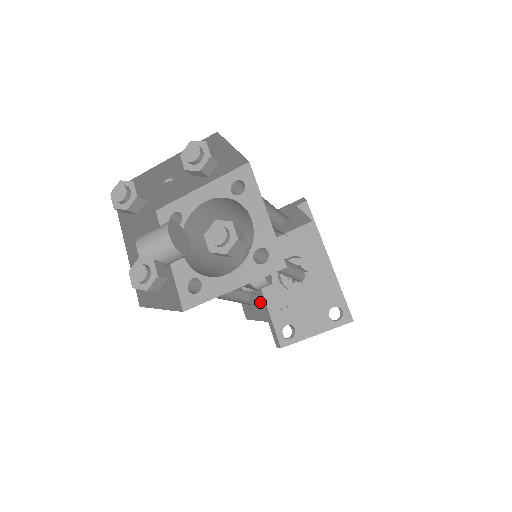
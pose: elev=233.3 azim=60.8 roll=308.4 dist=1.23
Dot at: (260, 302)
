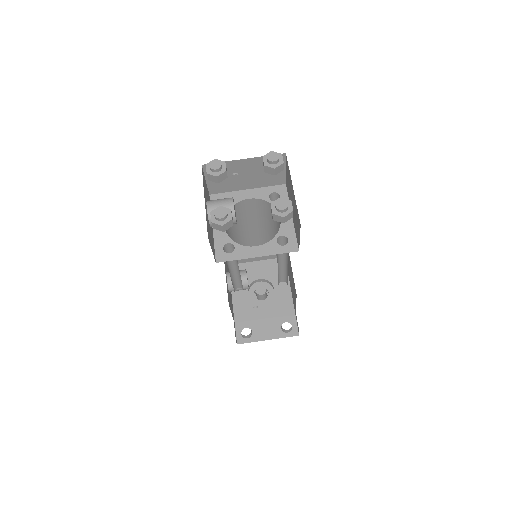
Dot at: (231, 304)
